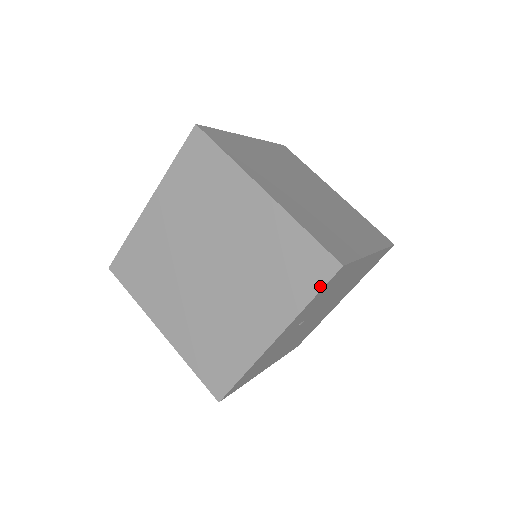
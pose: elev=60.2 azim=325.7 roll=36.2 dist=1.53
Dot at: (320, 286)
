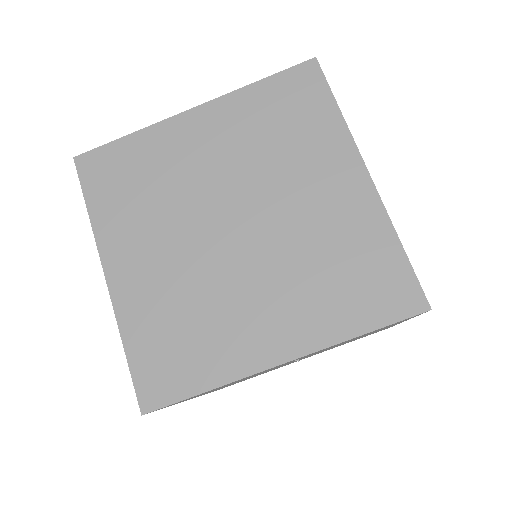
Dot at: (387, 320)
